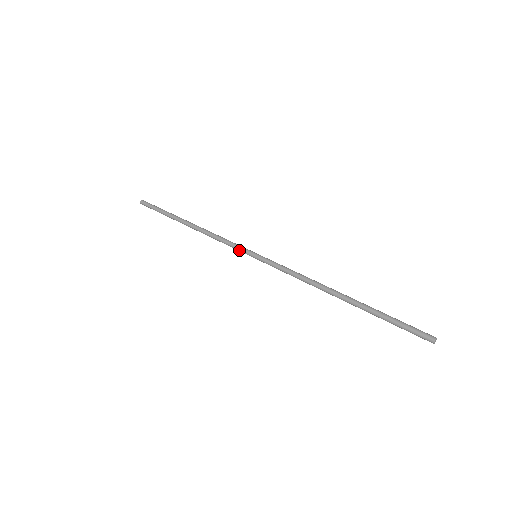
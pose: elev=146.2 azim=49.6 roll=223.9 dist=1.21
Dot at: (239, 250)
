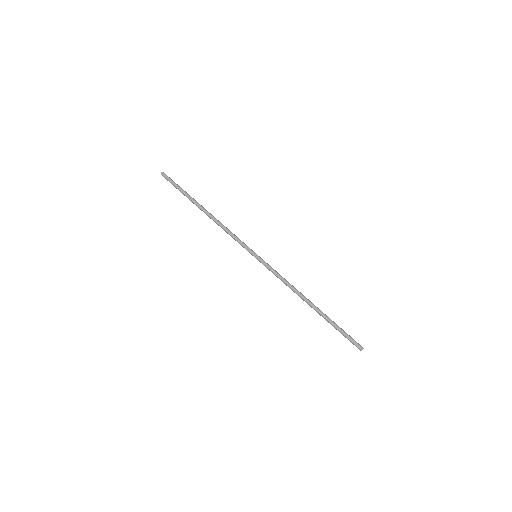
Dot at: (244, 246)
